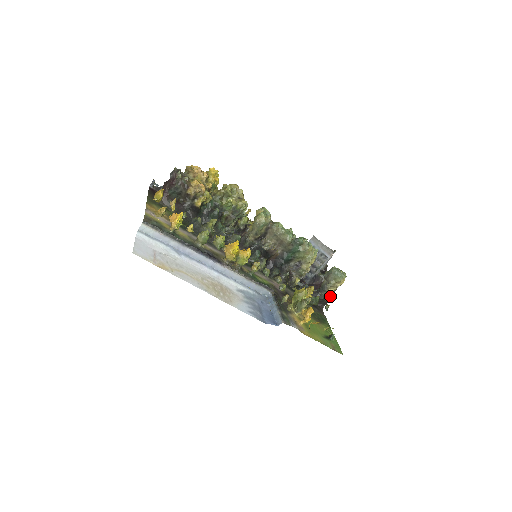
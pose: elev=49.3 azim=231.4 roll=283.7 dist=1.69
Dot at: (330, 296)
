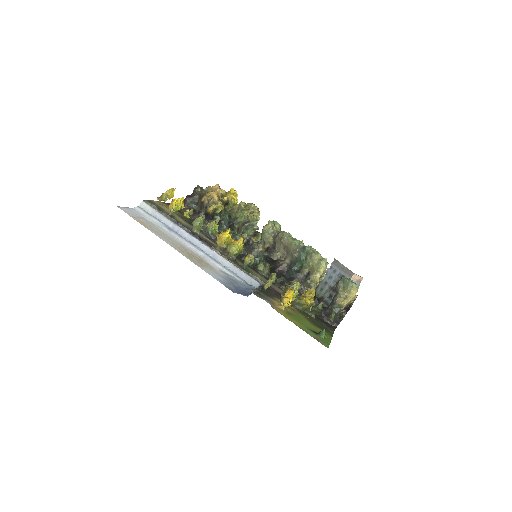
Dot at: occluded
